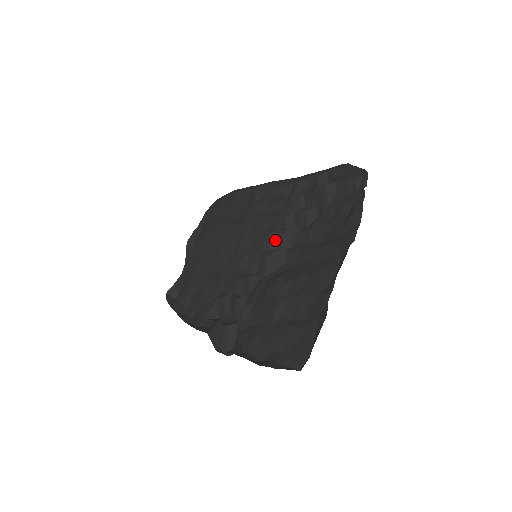
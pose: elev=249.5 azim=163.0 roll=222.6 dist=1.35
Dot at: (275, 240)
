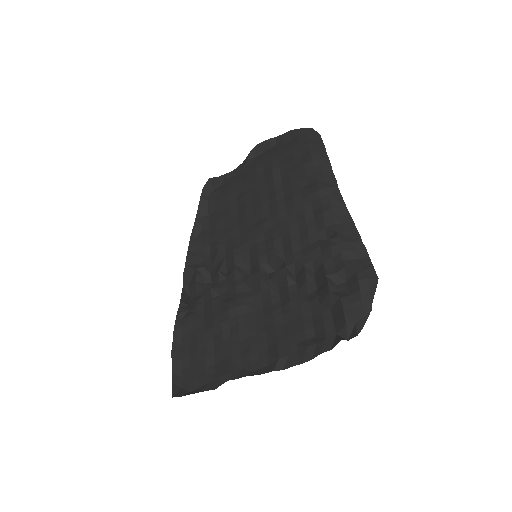
Dot at: (277, 263)
